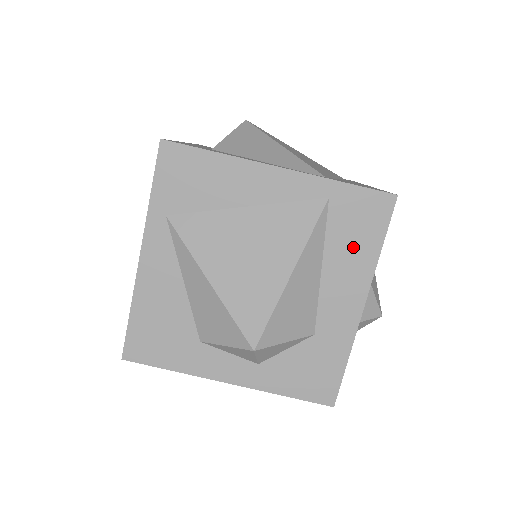
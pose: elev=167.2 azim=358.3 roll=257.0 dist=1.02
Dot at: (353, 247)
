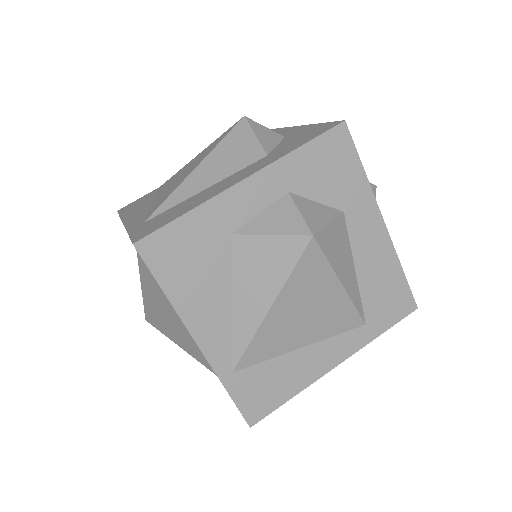
Dot at: occluded
